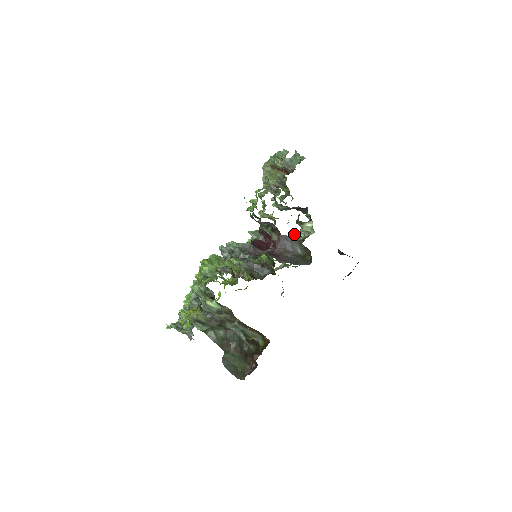
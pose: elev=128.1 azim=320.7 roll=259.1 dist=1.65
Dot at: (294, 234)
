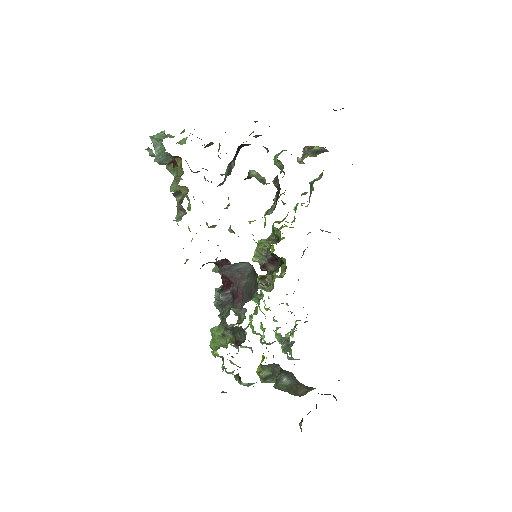
Dot at: occluded
